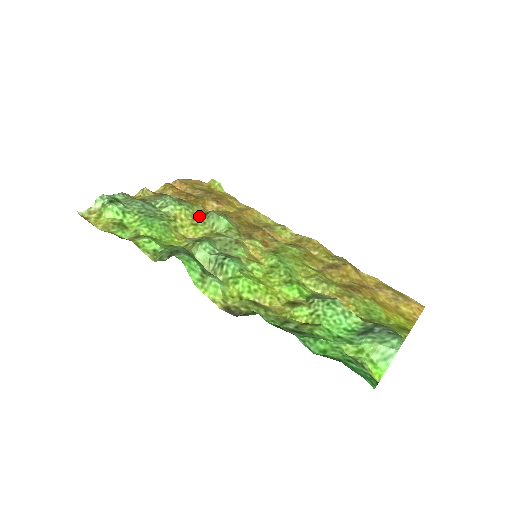
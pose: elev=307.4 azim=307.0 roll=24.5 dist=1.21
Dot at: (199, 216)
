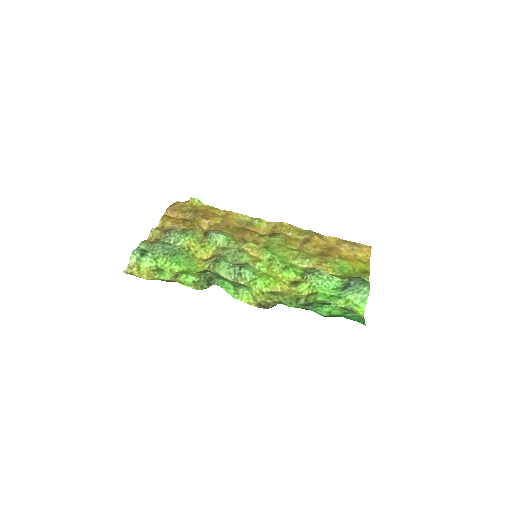
Dot at: (202, 237)
